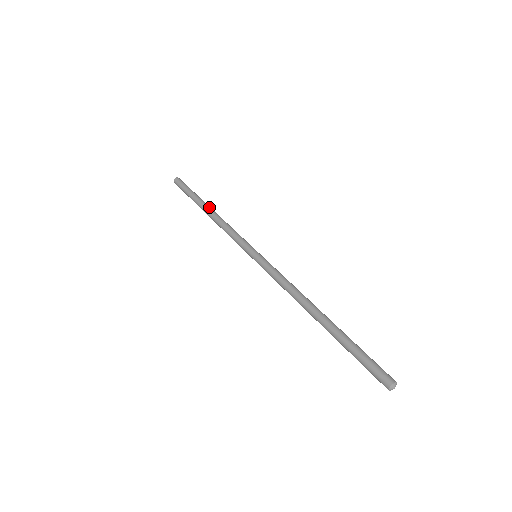
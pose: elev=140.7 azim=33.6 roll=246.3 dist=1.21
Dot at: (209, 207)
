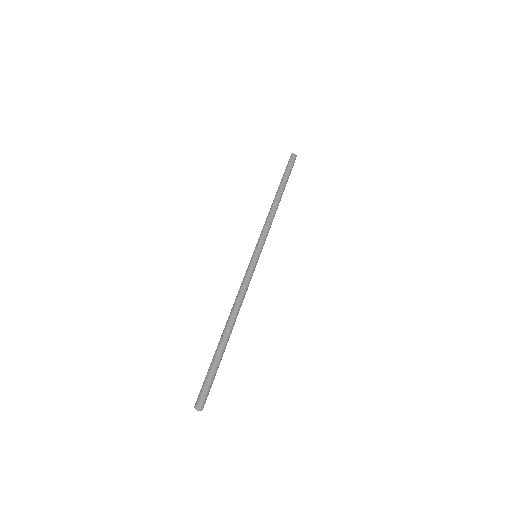
Dot at: (279, 195)
